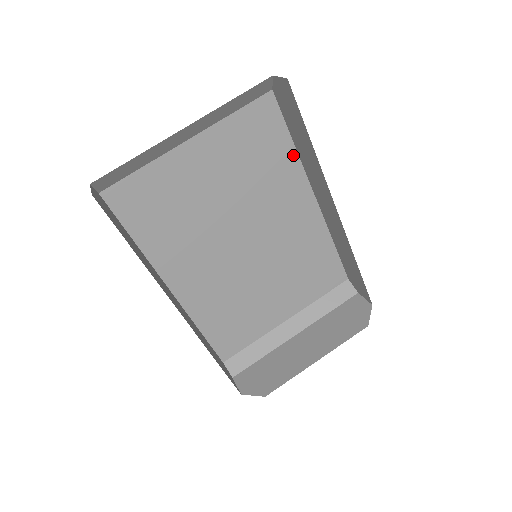
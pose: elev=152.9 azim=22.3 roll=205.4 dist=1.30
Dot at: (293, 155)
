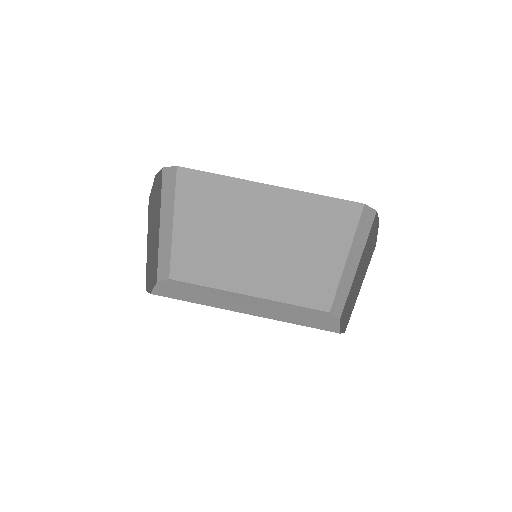
Dot at: (227, 180)
